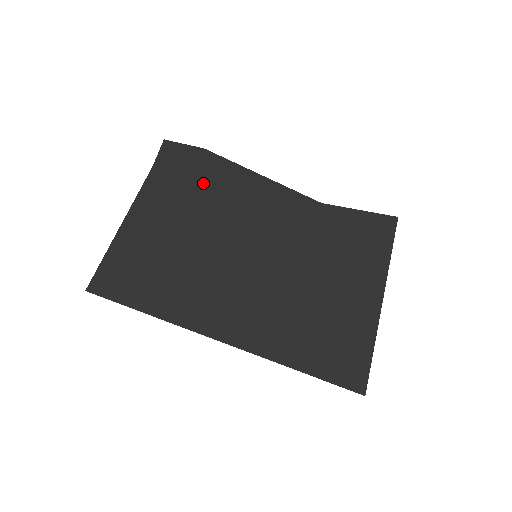
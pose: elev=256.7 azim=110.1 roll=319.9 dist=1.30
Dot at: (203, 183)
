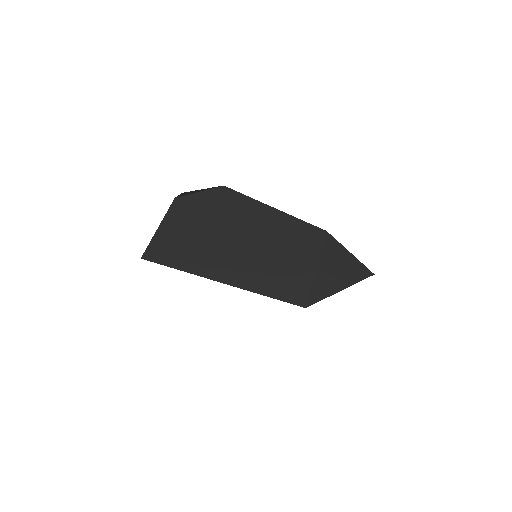
Dot at: (220, 211)
